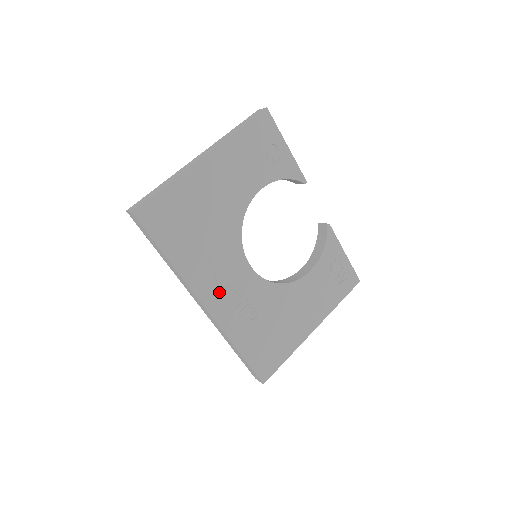
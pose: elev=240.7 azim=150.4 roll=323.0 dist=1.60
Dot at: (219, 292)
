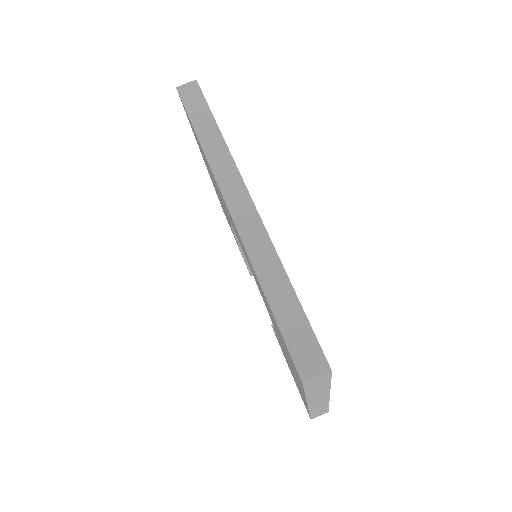
Dot at: occluded
